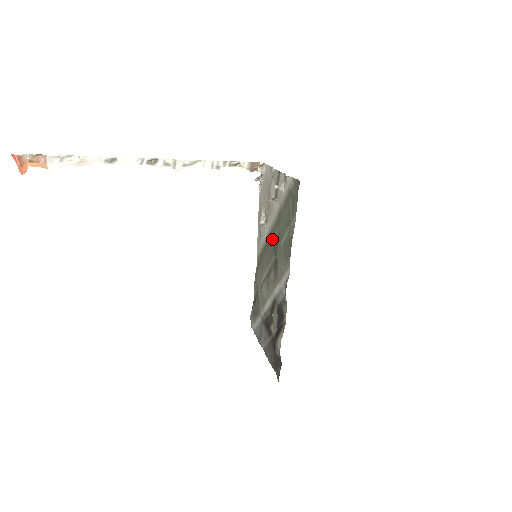
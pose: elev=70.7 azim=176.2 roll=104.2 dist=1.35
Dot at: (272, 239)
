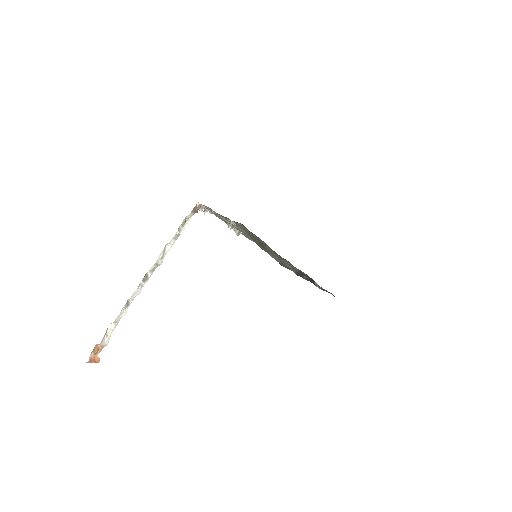
Dot at: occluded
